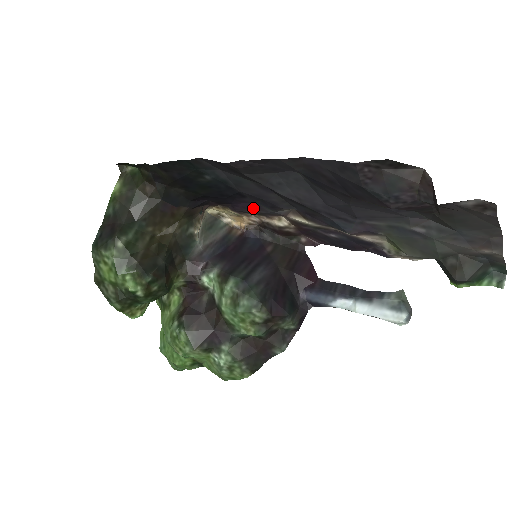
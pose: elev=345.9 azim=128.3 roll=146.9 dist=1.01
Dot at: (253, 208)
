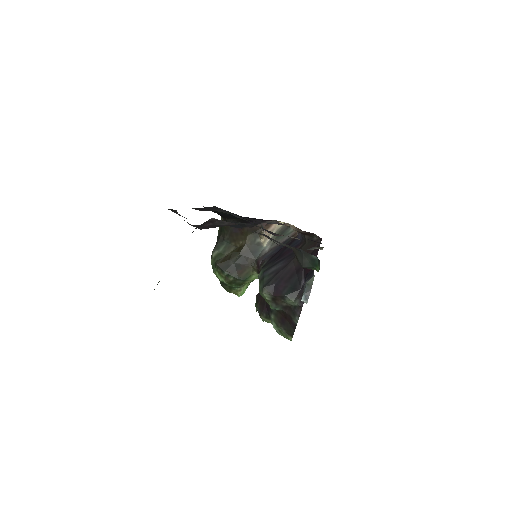
Dot at: occluded
